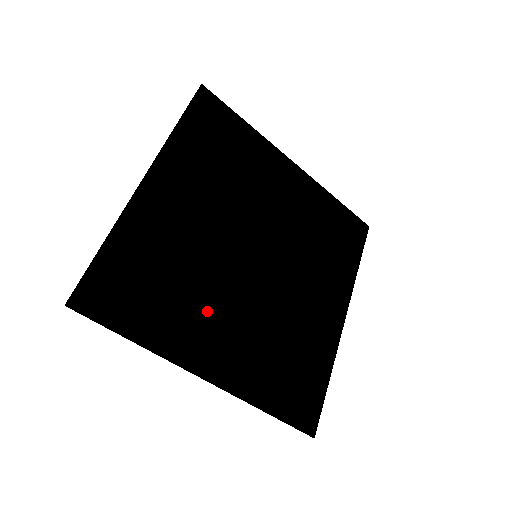
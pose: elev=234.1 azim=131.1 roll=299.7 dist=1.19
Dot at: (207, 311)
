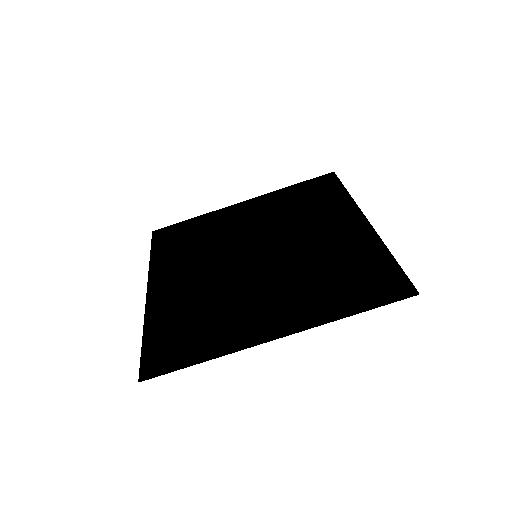
Dot at: (243, 307)
